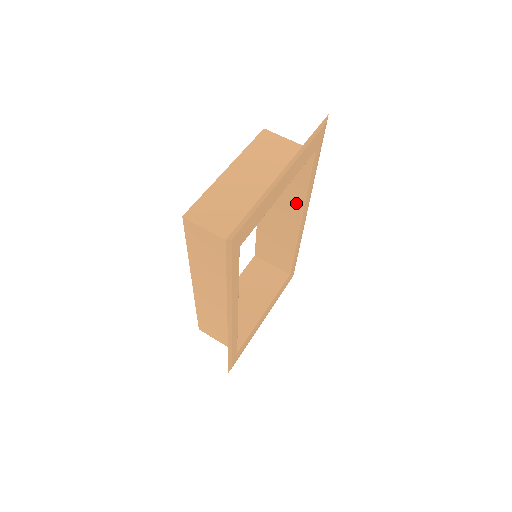
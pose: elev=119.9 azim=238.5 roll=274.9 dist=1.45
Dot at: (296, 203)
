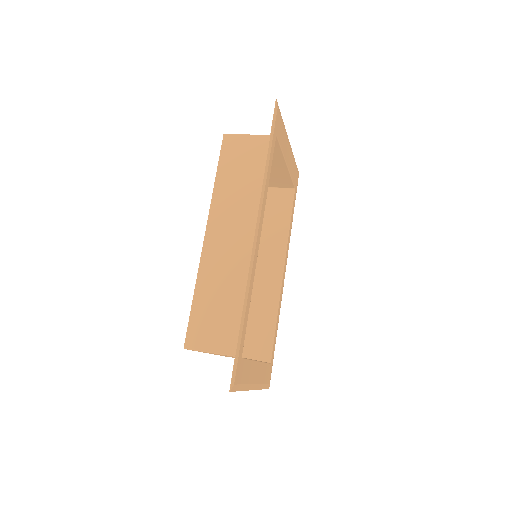
Dot at: (279, 248)
